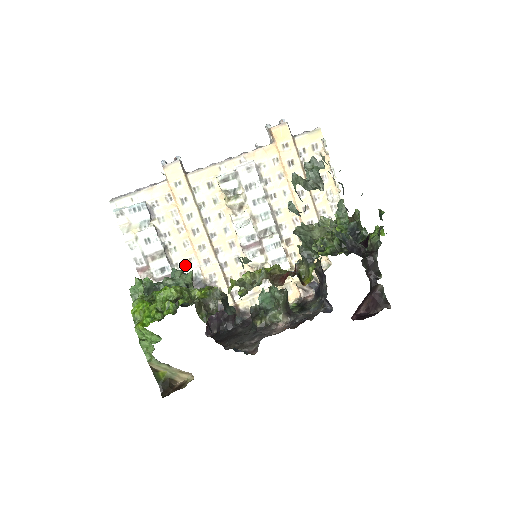
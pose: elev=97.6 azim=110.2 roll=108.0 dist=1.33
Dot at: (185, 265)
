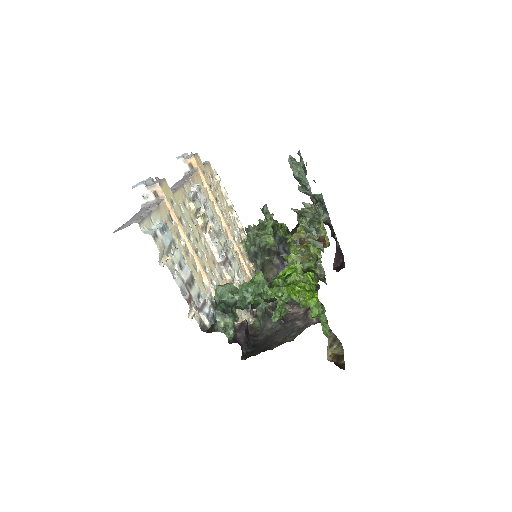
Dot at: (203, 290)
